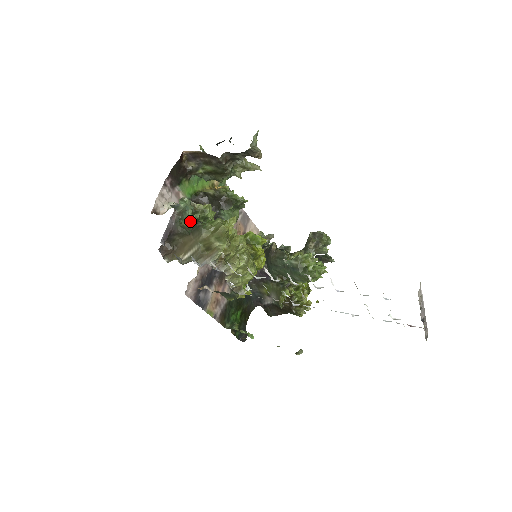
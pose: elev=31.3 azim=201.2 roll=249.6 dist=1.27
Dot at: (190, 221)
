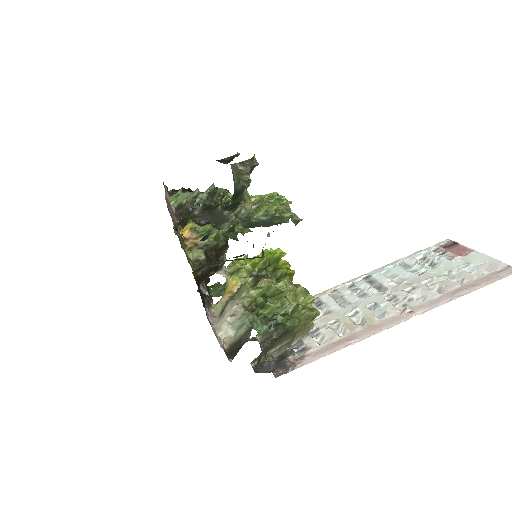
Dot at: occluded
